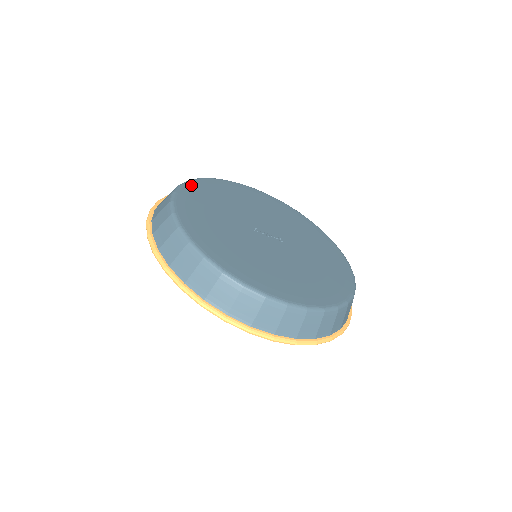
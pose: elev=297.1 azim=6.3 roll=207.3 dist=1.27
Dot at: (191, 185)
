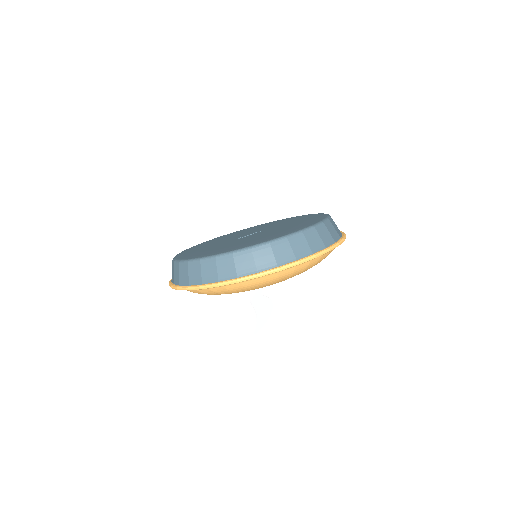
Dot at: (179, 255)
